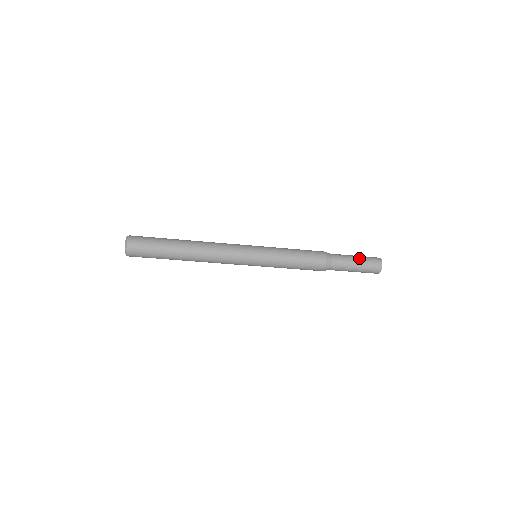
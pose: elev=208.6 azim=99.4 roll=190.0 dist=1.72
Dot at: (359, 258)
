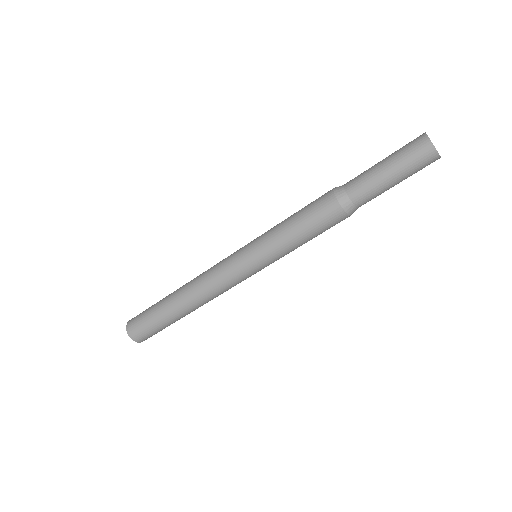
Dot at: occluded
